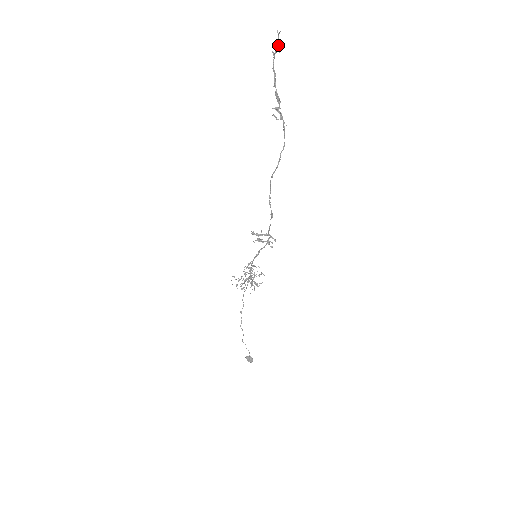
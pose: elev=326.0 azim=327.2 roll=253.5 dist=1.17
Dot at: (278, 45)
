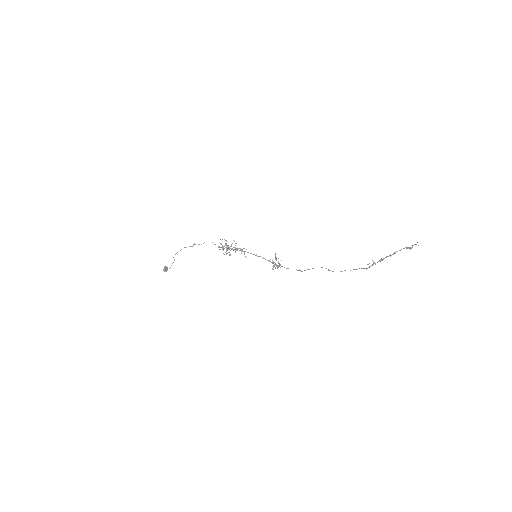
Dot at: (411, 248)
